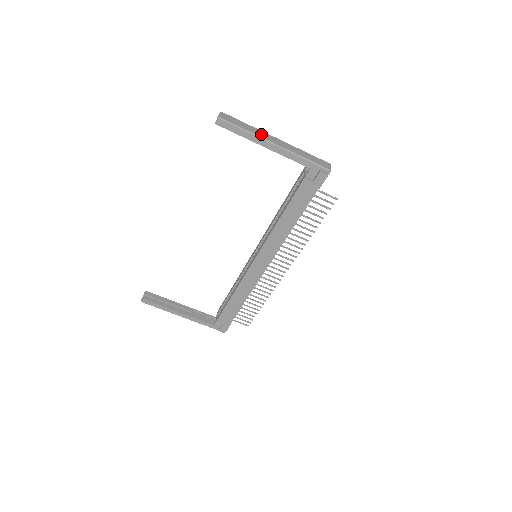
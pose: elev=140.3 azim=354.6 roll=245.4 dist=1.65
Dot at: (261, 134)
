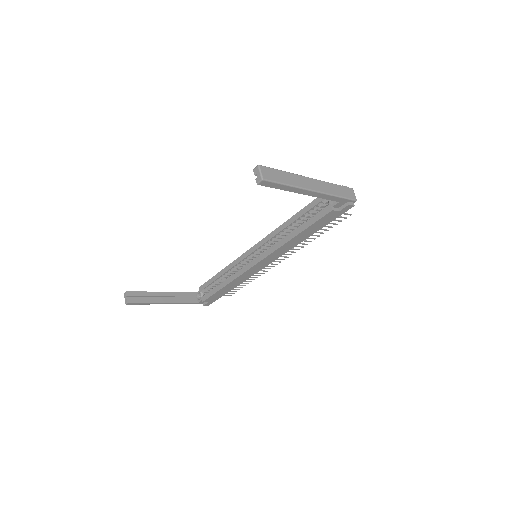
Dot at: (299, 182)
